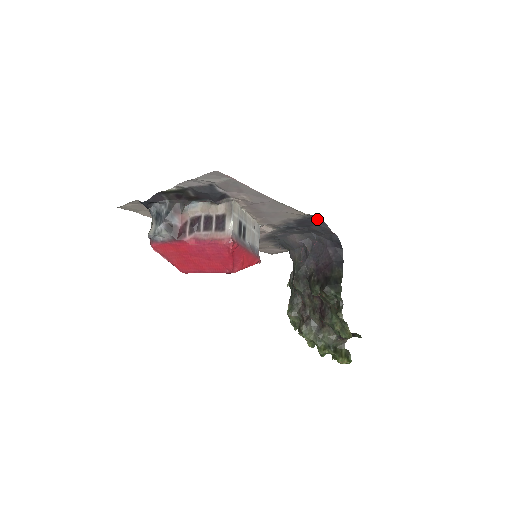
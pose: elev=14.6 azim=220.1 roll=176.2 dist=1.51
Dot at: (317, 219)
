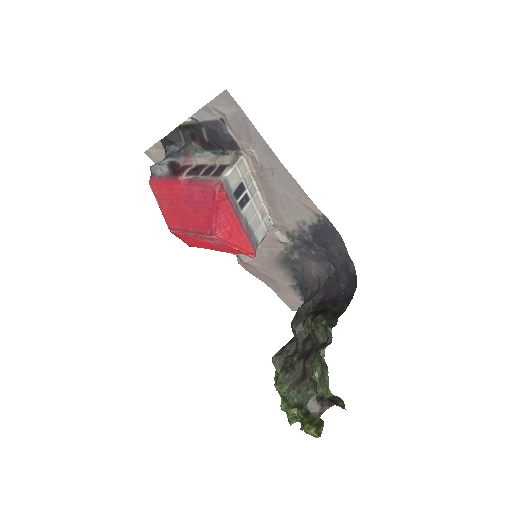
Dot at: (334, 230)
